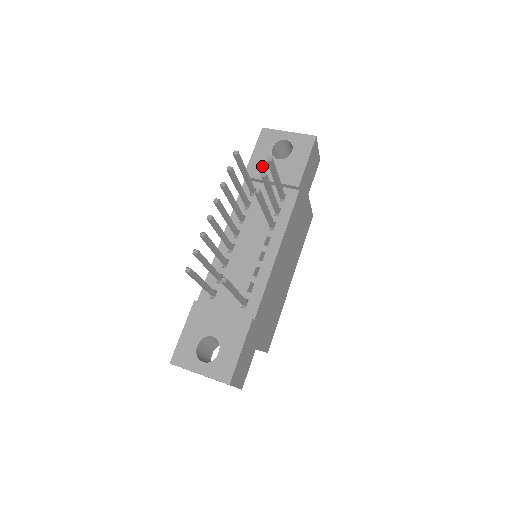
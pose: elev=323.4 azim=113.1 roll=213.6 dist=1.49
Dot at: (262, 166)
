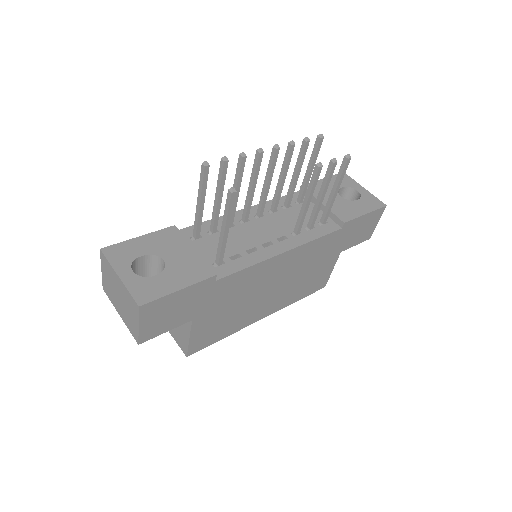
Dot at: occluded
